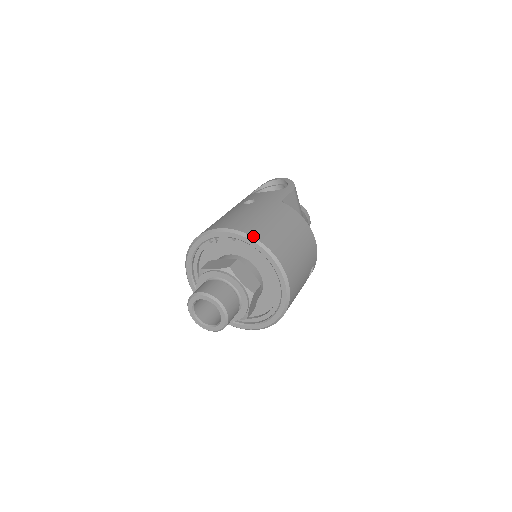
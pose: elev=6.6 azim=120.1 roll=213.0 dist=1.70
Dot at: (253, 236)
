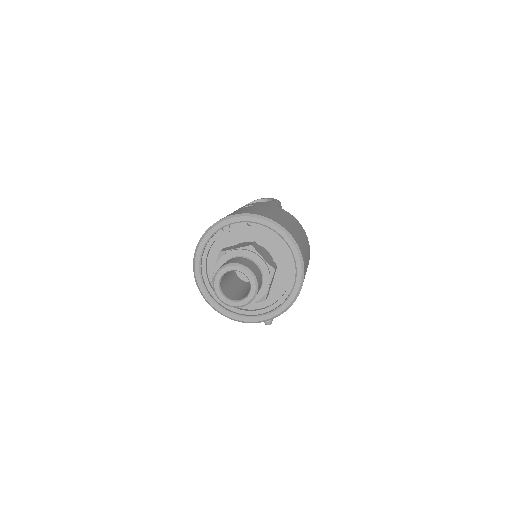
Dot at: (270, 218)
